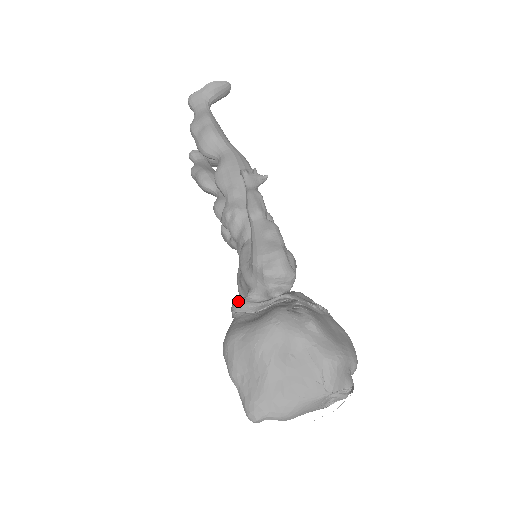
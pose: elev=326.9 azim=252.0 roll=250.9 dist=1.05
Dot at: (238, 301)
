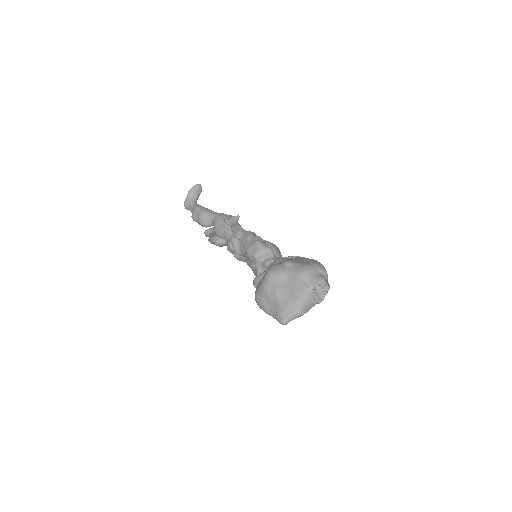
Dot at: (254, 280)
